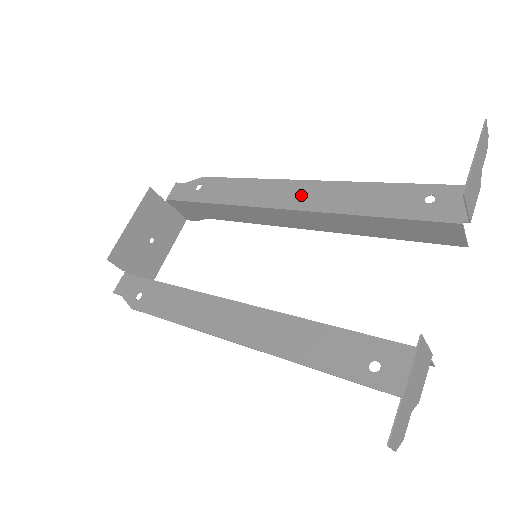
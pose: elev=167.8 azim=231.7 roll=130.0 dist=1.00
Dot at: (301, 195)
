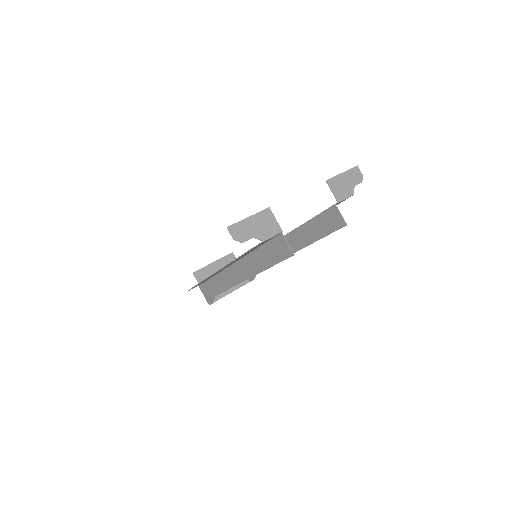
Dot at: occluded
